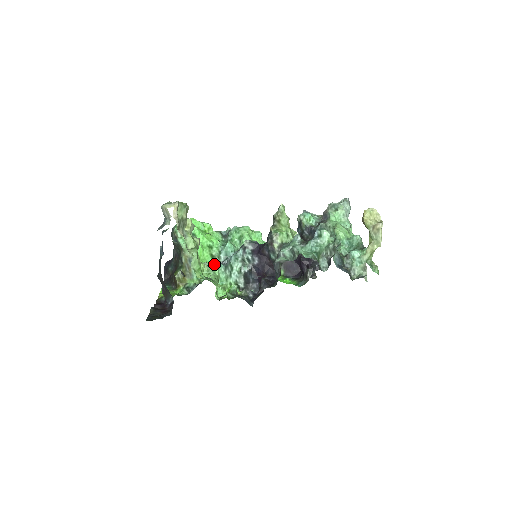
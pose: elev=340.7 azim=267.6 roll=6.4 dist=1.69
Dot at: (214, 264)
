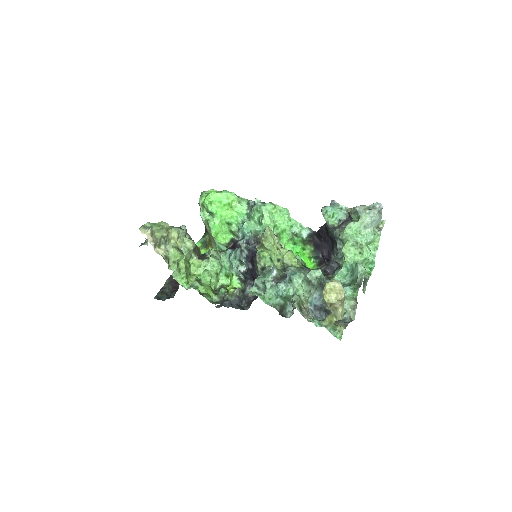
Dot at: (235, 237)
